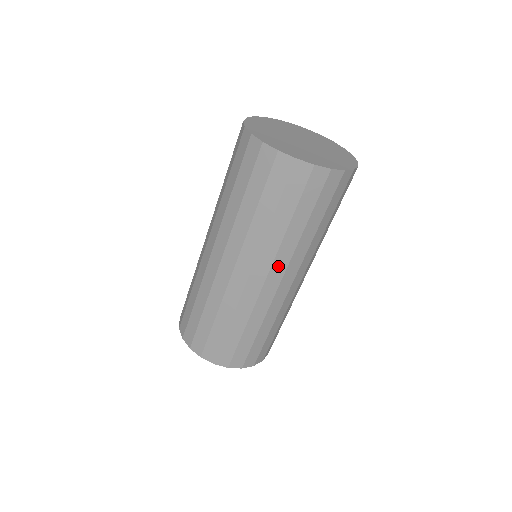
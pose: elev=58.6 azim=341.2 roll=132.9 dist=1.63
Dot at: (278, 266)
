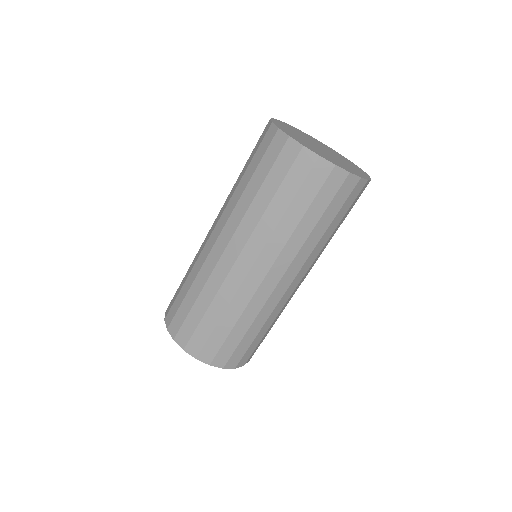
Dot at: (239, 237)
